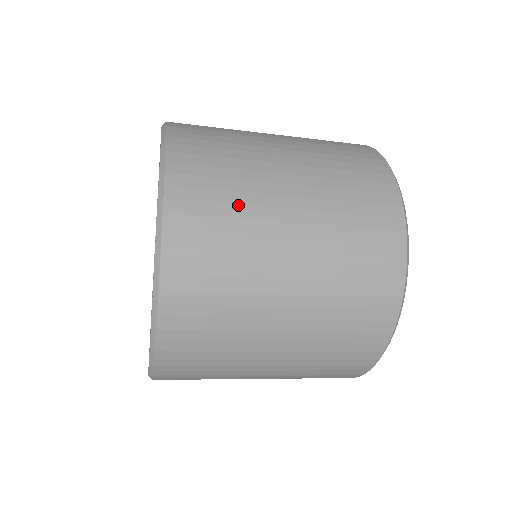
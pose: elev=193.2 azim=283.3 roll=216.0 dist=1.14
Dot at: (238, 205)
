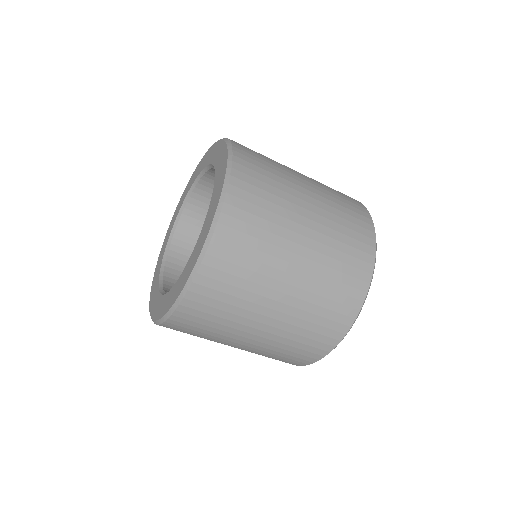
Dot at: (268, 232)
